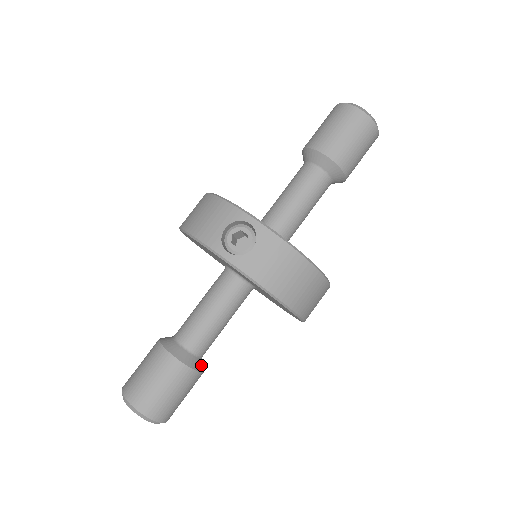
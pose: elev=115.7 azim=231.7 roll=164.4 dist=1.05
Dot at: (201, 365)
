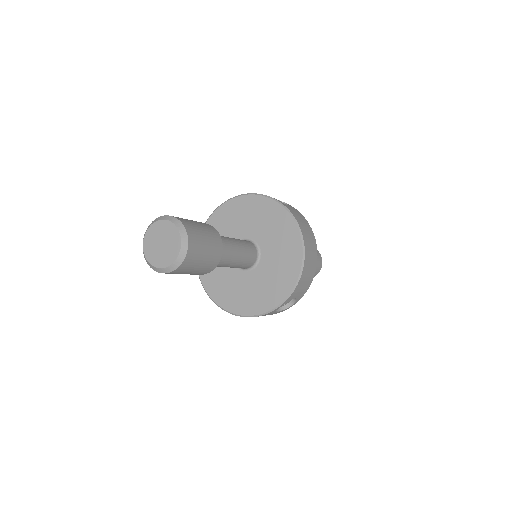
Dot at: occluded
